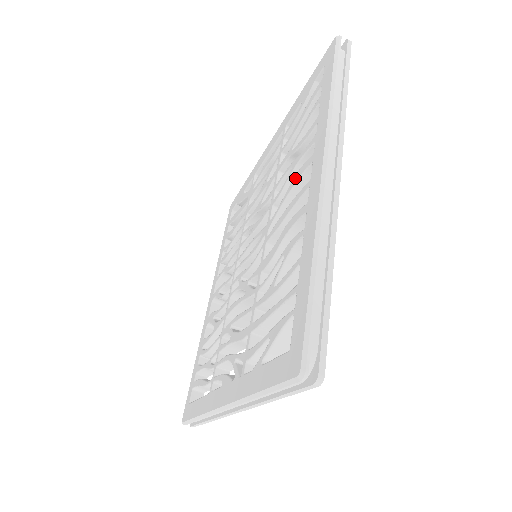
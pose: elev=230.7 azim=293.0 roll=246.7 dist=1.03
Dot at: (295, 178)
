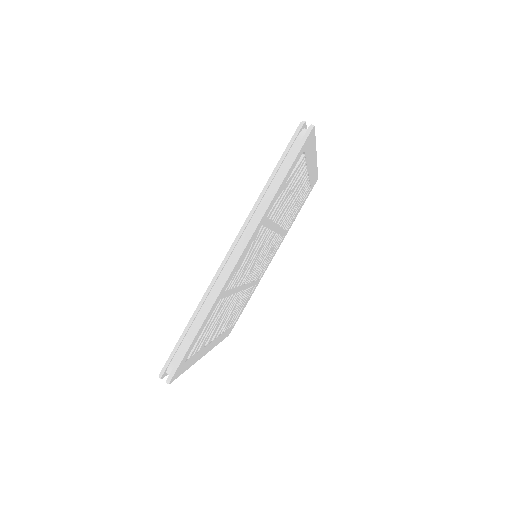
Dot at: occluded
